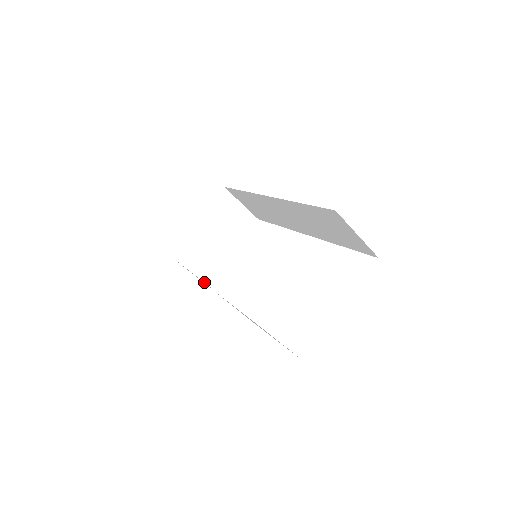
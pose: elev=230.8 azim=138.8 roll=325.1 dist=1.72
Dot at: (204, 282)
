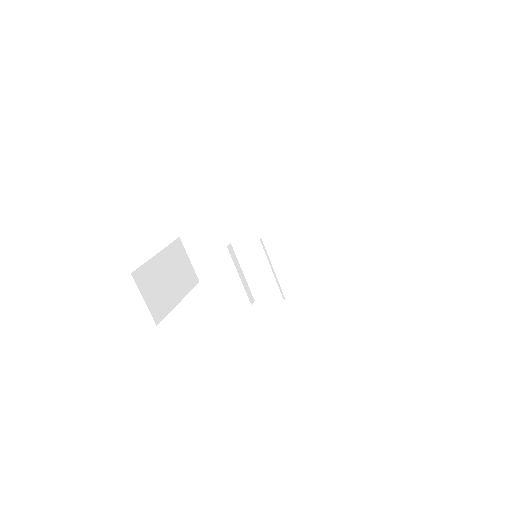
Dot at: occluded
